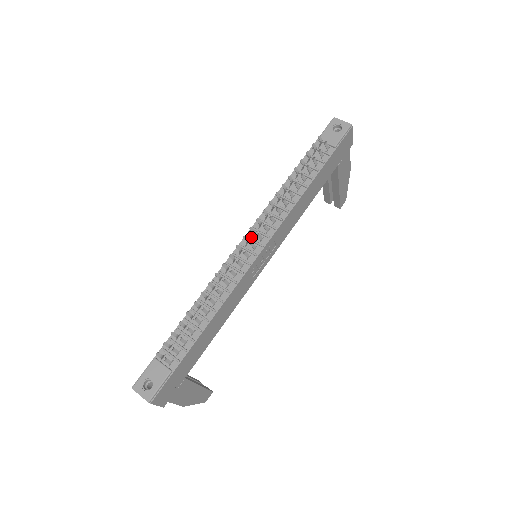
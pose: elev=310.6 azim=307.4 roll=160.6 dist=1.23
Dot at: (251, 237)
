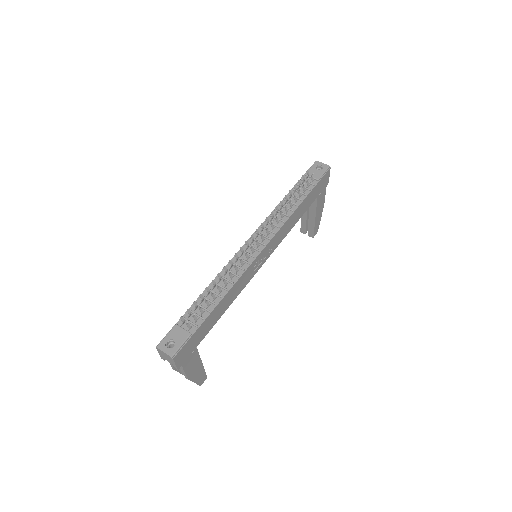
Dot at: (255, 238)
